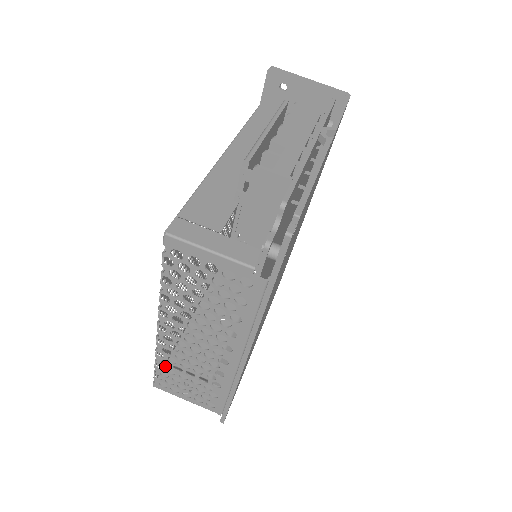
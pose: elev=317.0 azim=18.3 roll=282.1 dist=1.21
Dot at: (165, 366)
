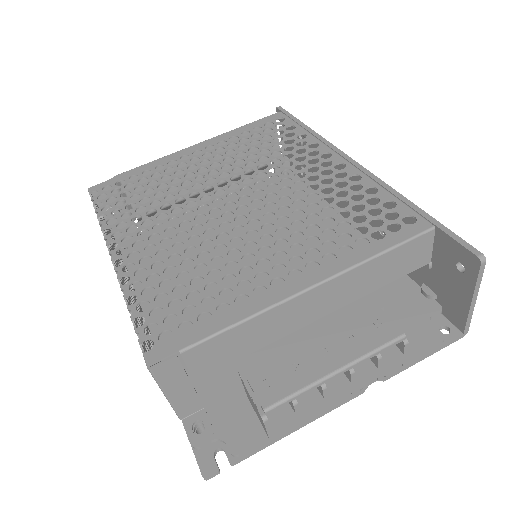
Dot at: occluded
